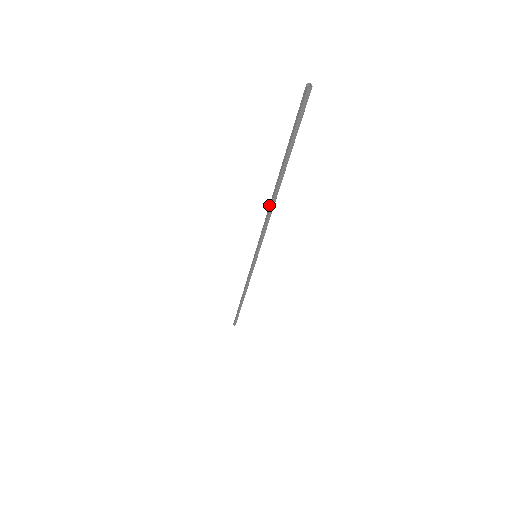
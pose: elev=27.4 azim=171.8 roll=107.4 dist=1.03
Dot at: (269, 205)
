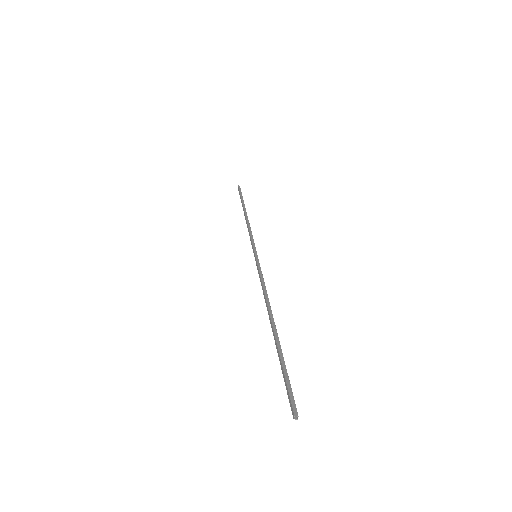
Dot at: (267, 303)
